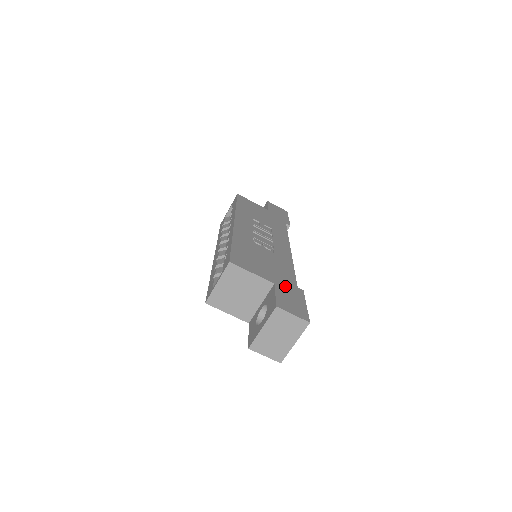
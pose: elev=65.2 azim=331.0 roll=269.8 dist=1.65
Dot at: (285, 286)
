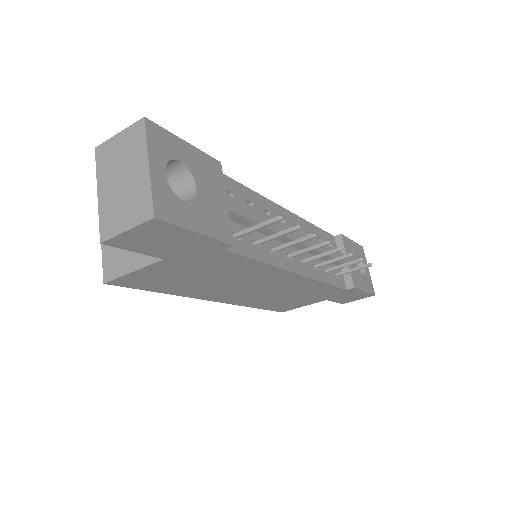
Dot at: occluded
